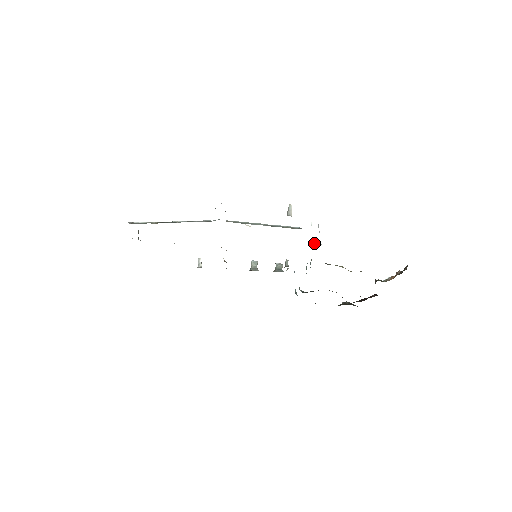
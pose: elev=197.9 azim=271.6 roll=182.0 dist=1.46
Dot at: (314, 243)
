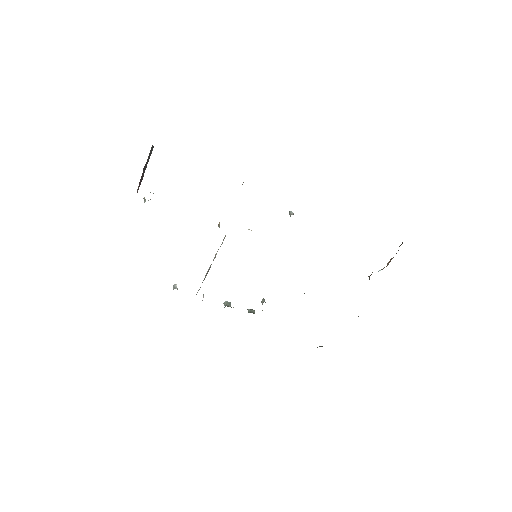
Dot at: occluded
